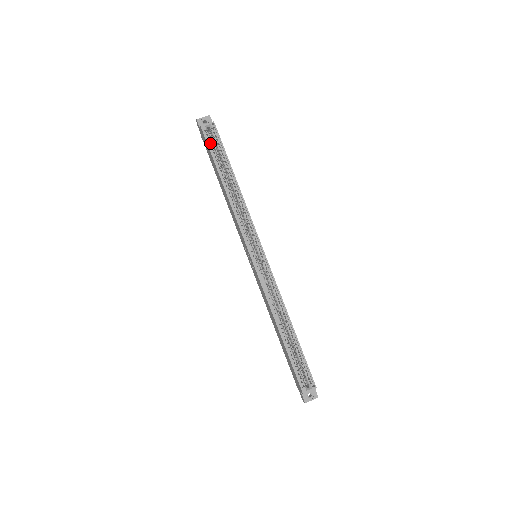
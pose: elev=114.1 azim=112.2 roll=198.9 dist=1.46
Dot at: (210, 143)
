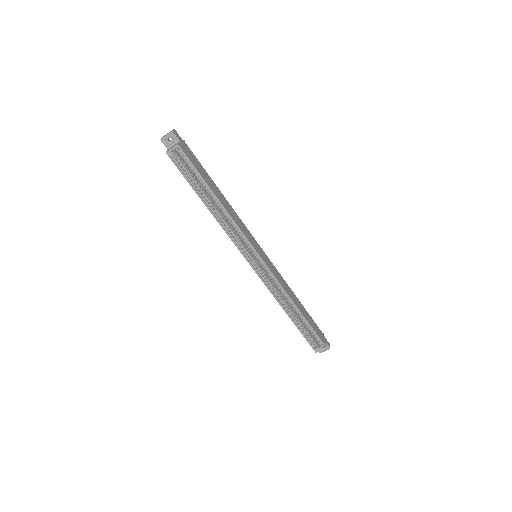
Dot at: (182, 163)
